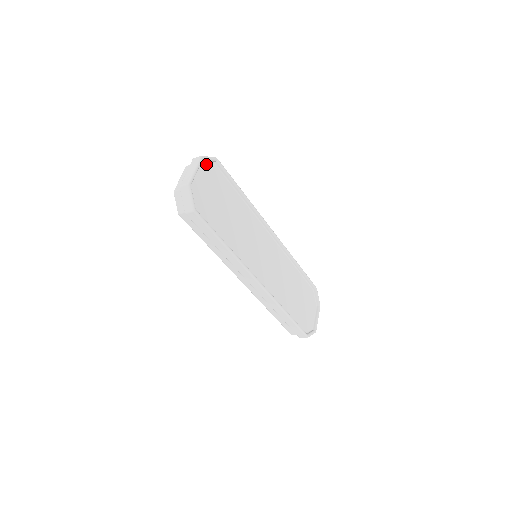
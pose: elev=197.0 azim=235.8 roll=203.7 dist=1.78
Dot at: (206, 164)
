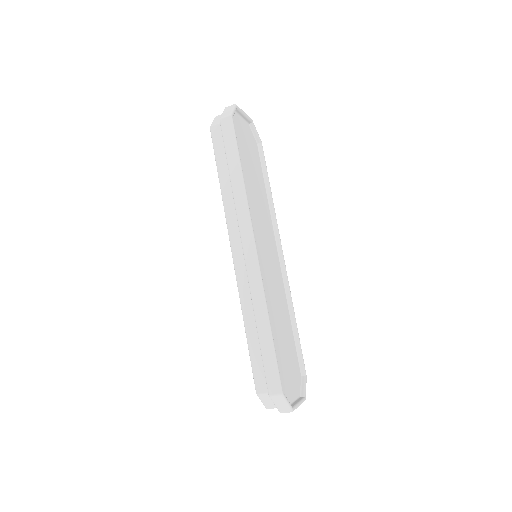
Dot at: (252, 133)
